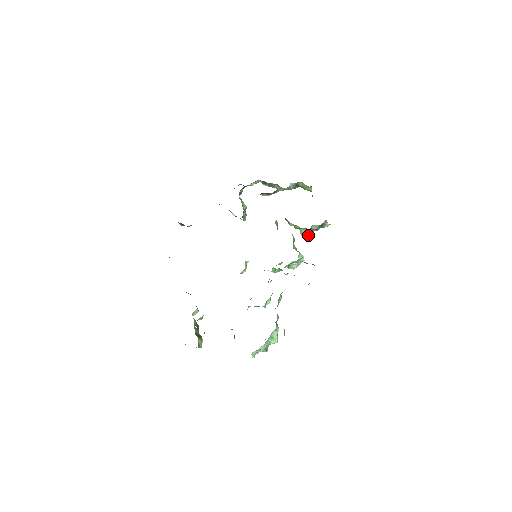
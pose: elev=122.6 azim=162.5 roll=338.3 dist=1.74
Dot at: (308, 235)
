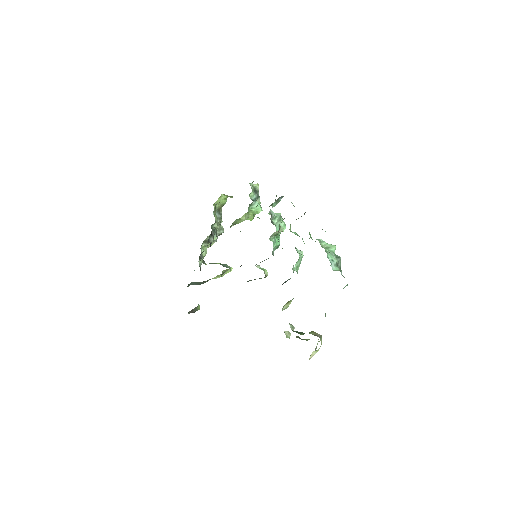
Dot at: (260, 206)
